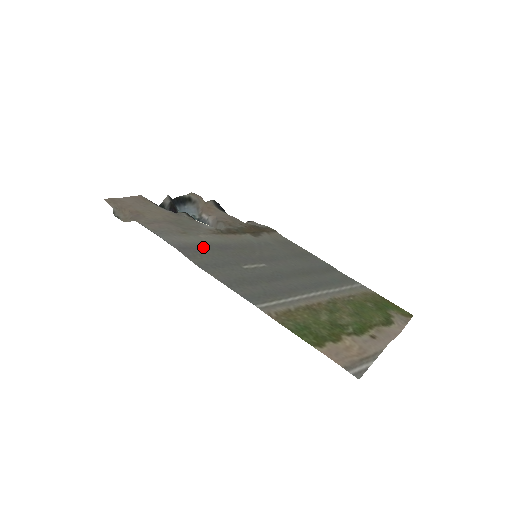
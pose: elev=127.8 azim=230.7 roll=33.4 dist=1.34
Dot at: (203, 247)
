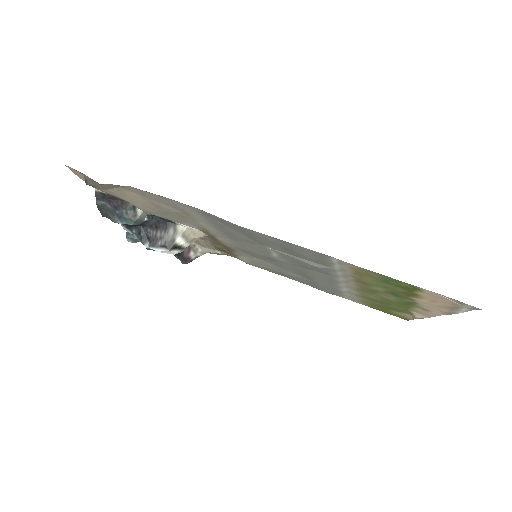
Dot at: (217, 224)
